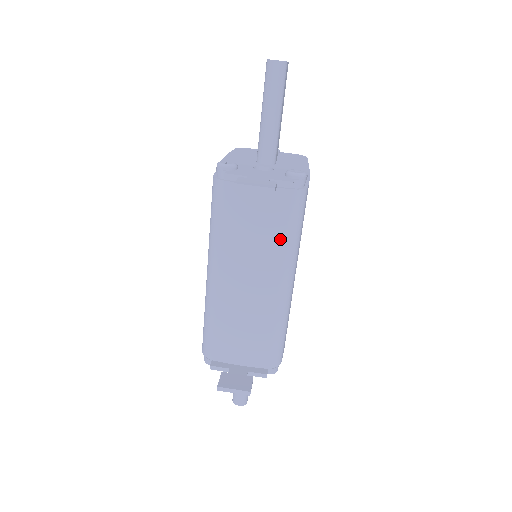
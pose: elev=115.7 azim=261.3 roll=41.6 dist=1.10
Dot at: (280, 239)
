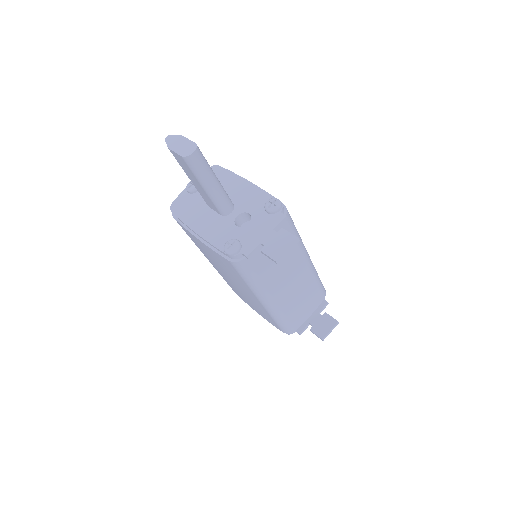
Dot at: (294, 246)
